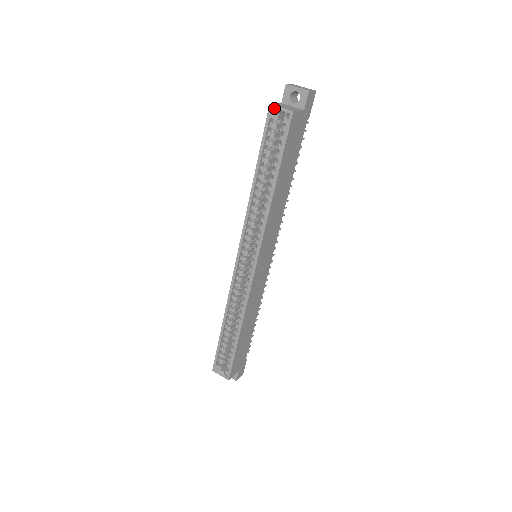
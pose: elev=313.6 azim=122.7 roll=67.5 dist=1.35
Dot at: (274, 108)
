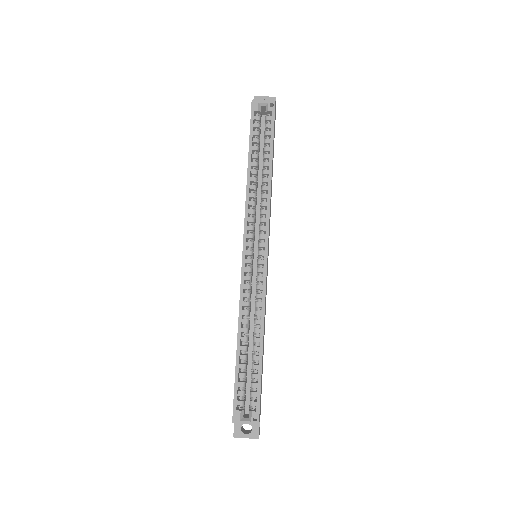
Dot at: (257, 102)
